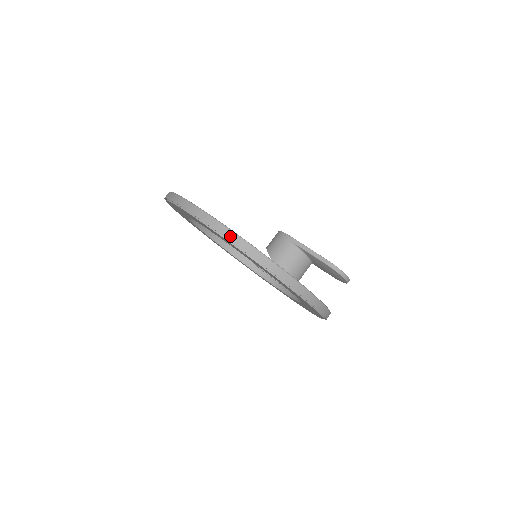
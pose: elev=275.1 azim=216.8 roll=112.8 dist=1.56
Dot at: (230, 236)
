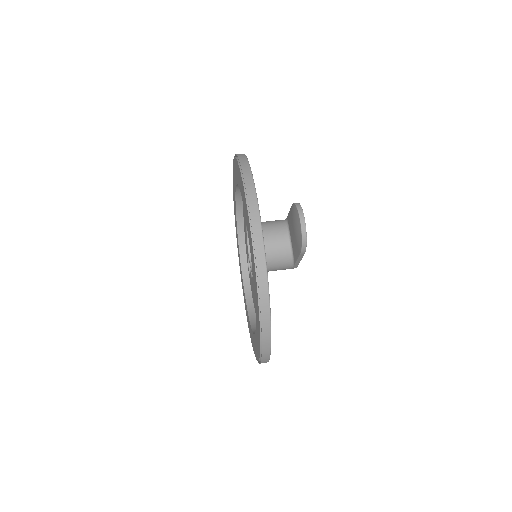
Dot at: occluded
